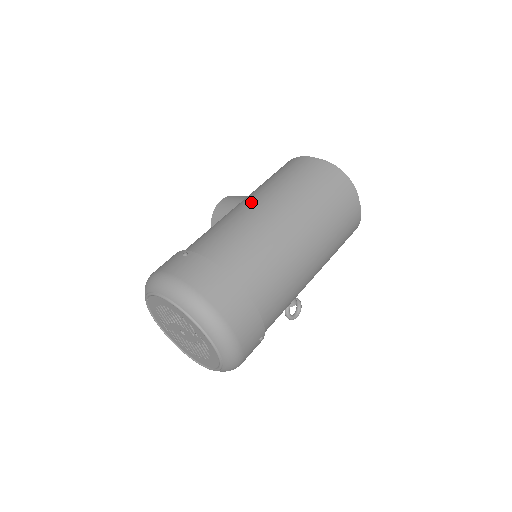
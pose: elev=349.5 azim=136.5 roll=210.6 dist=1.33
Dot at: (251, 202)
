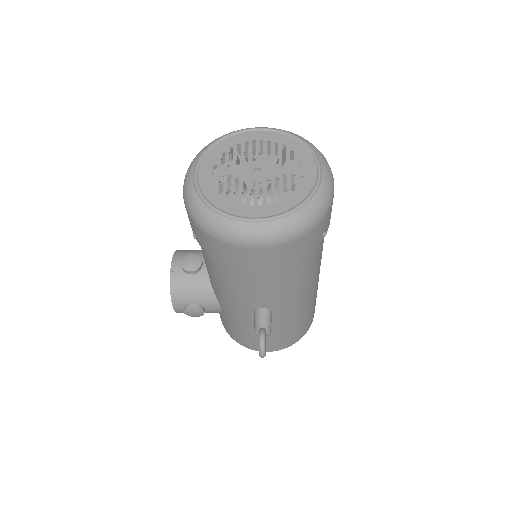
Dot at: occluded
